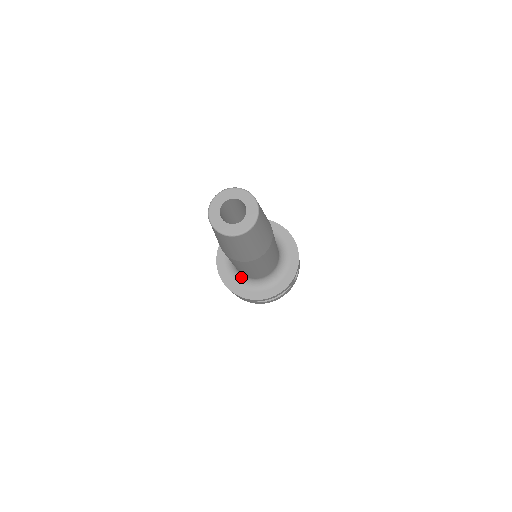
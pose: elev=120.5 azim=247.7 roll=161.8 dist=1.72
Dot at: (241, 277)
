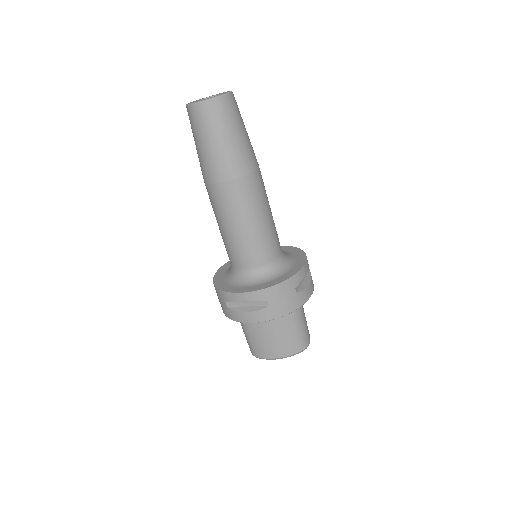
Dot at: (261, 275)
